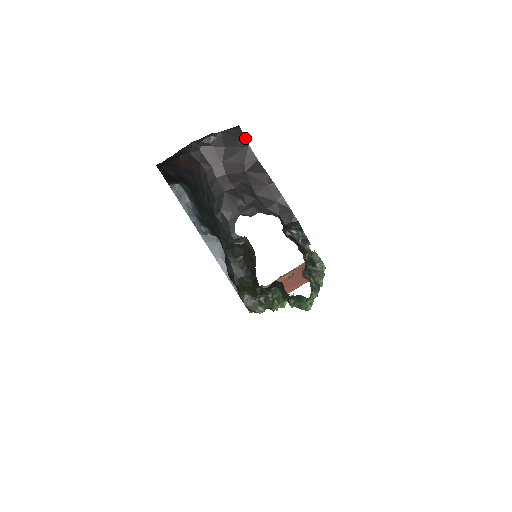
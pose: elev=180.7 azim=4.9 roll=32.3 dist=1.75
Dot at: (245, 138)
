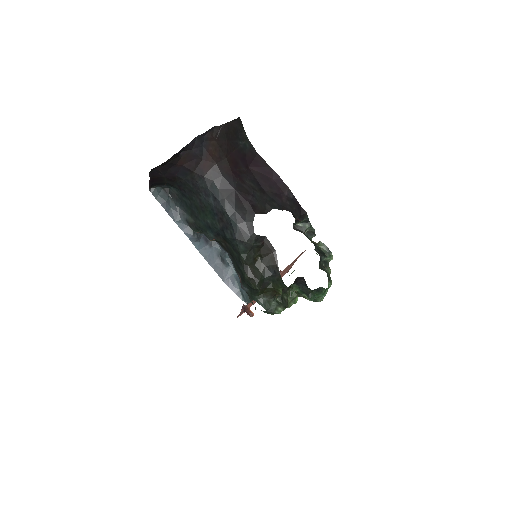
Dot at: (244, 131)
